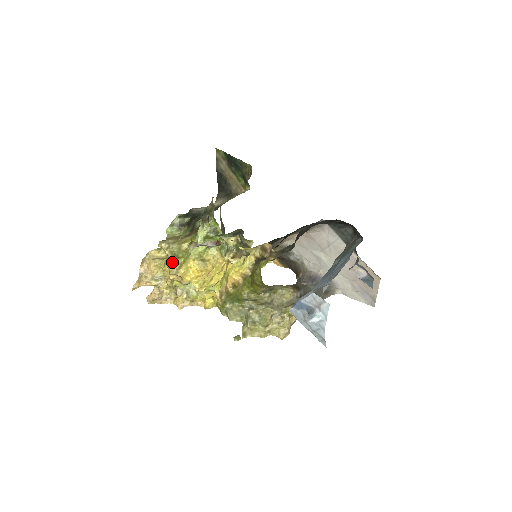
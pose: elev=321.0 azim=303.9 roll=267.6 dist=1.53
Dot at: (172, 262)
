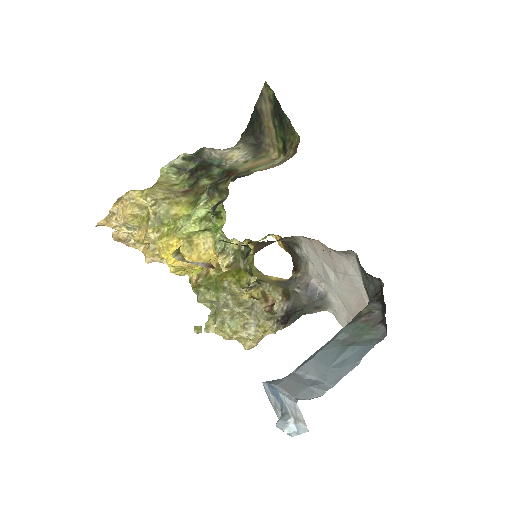
Dot at: (152, 227)
